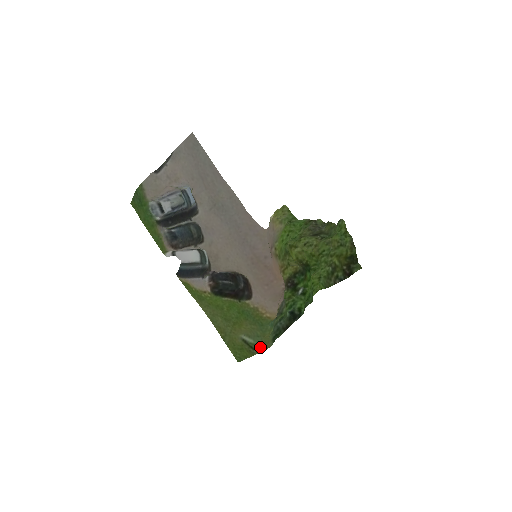
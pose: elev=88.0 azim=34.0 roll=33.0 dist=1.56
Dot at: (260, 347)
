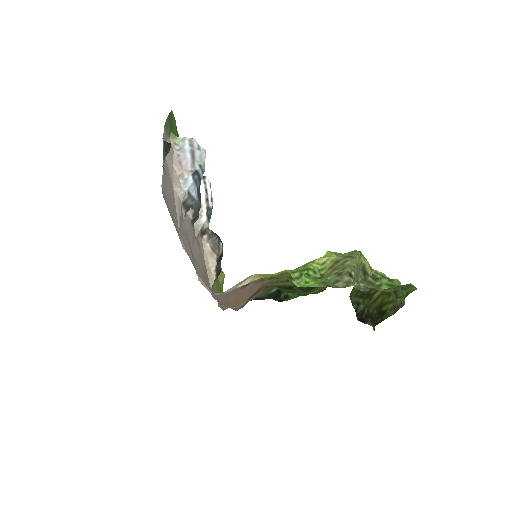
Dot at: occluded
